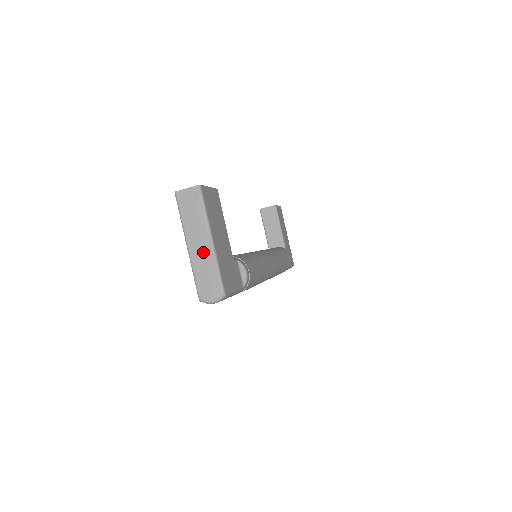
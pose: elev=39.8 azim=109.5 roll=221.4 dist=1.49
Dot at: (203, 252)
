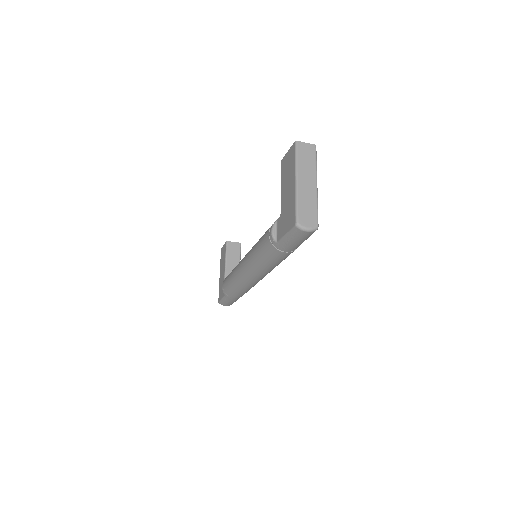
Dot at: (309, 190)
